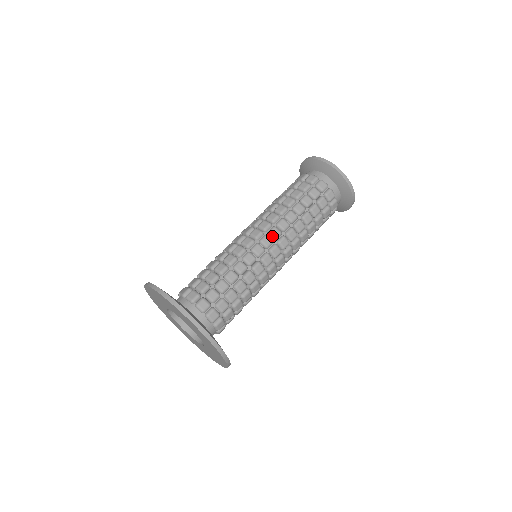
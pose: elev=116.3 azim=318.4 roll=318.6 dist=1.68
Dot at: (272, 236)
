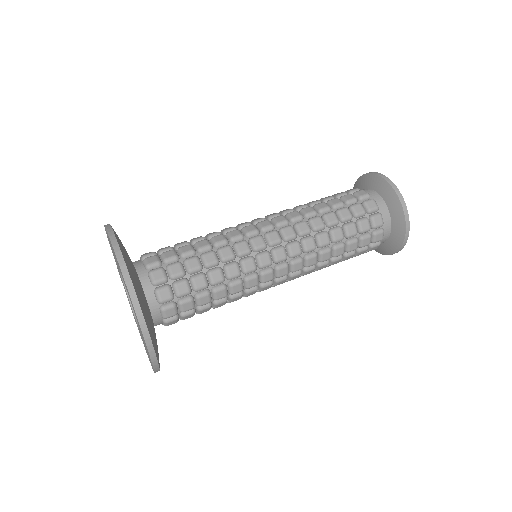
Dot at: (289, 252)
